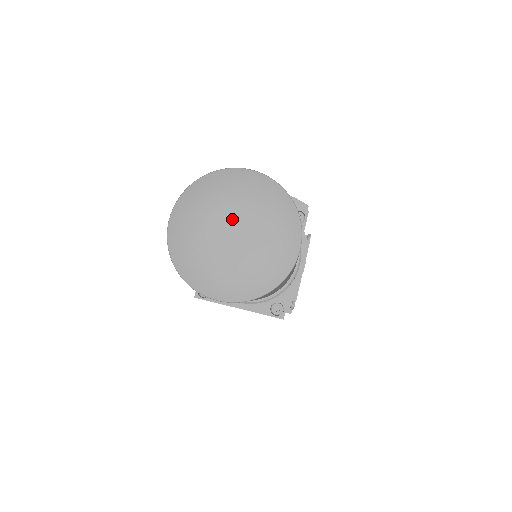
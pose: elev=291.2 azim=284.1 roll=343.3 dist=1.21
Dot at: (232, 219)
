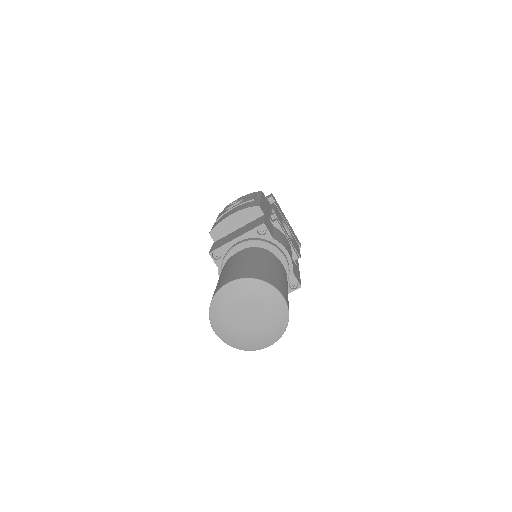
Dot at: (242, 312)
